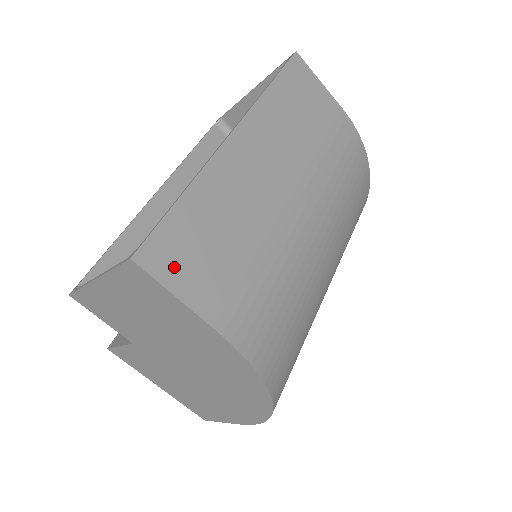
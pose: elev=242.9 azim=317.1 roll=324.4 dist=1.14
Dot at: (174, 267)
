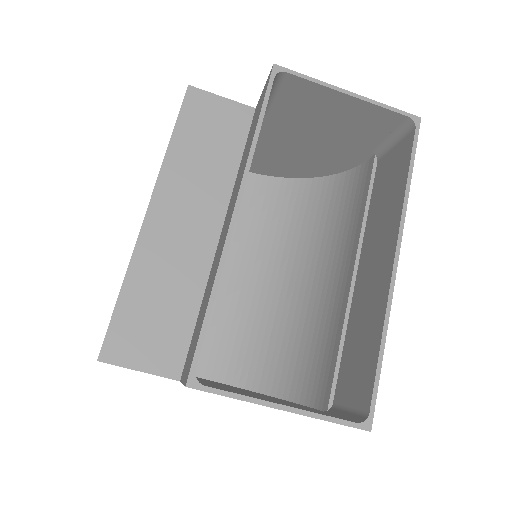
Dot at: occluded
